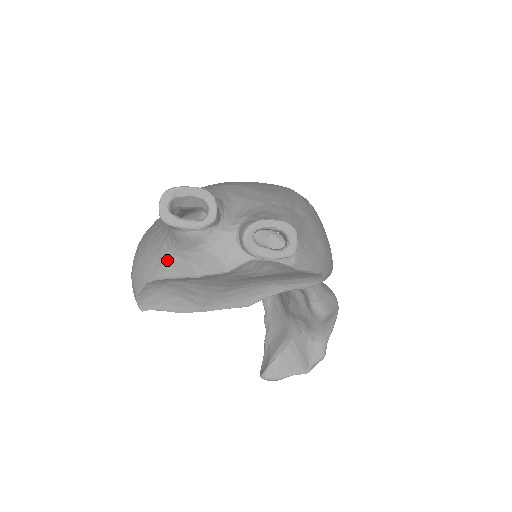
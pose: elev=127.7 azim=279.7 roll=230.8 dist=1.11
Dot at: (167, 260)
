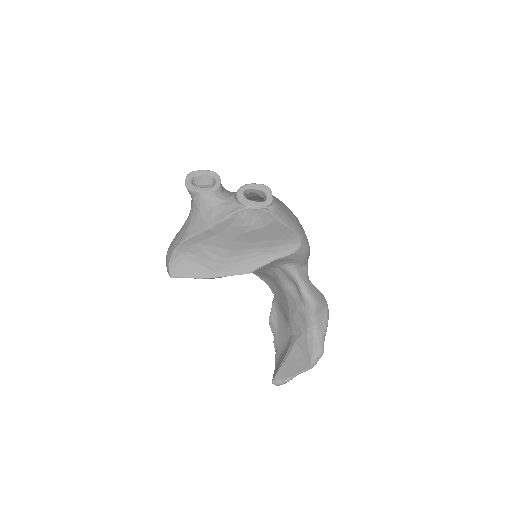
Dot at: (190, 226)
